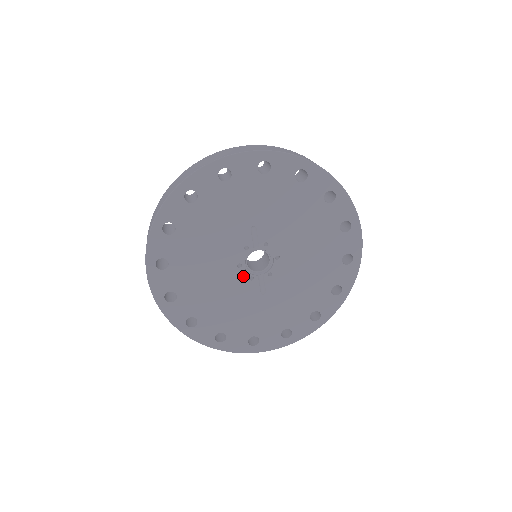
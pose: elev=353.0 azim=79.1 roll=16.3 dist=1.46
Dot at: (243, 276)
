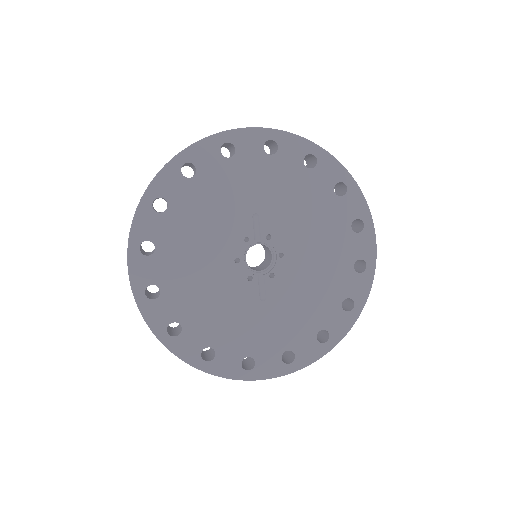
Dot at: (240, 274)
